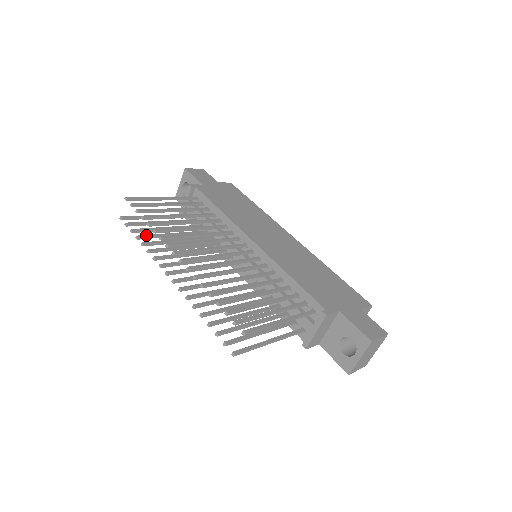
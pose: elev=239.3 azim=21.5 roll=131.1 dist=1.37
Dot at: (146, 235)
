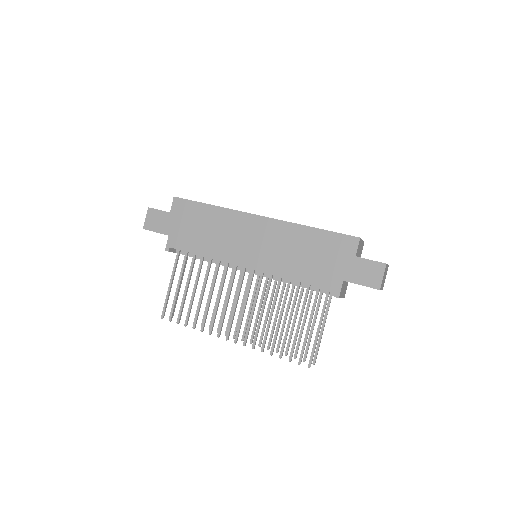
Dot at: occluded
